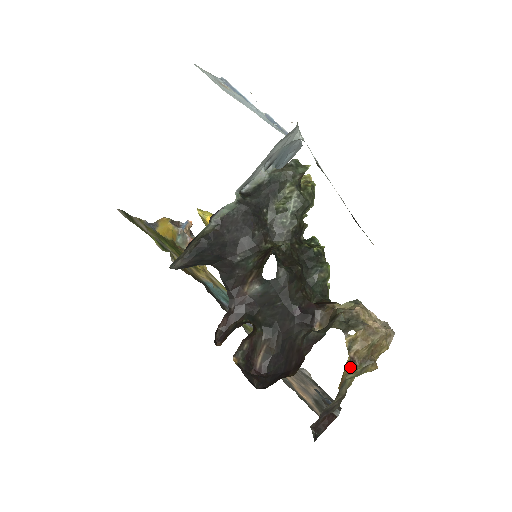
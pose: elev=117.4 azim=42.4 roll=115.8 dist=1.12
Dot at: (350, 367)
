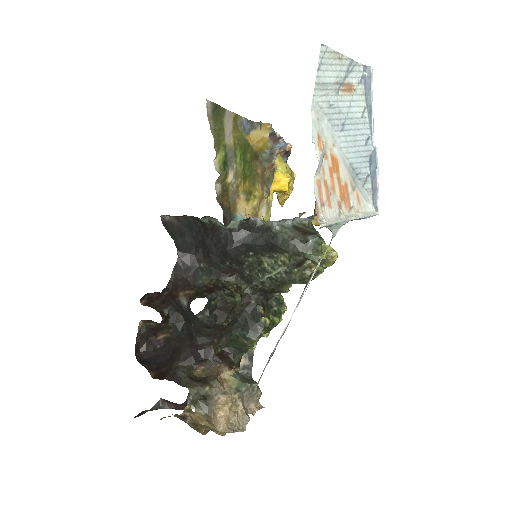
Dot at: (180, 418)
